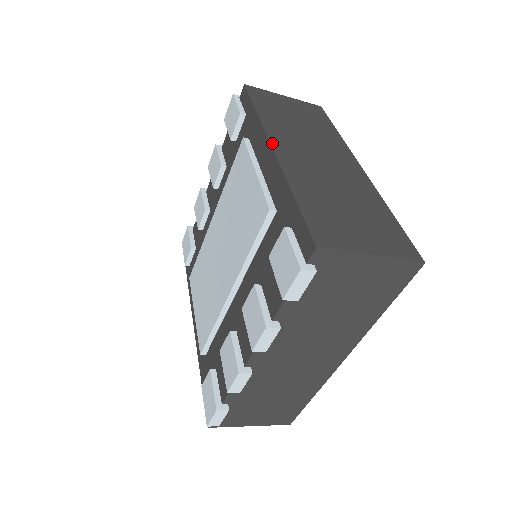
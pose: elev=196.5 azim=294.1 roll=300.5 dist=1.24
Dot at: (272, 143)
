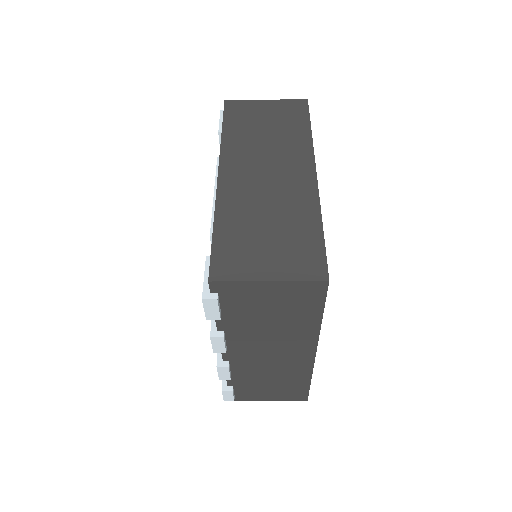
Dot at: (220, 169)
